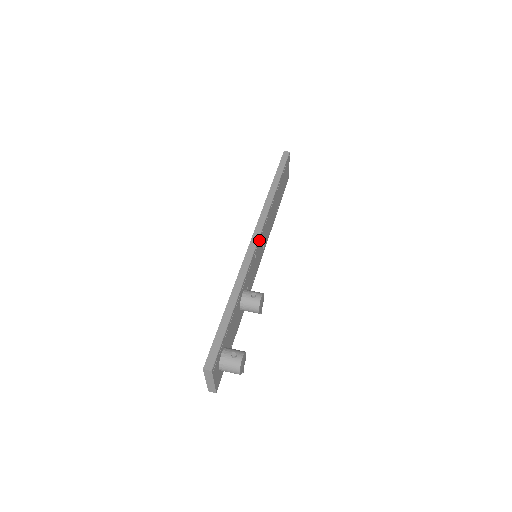
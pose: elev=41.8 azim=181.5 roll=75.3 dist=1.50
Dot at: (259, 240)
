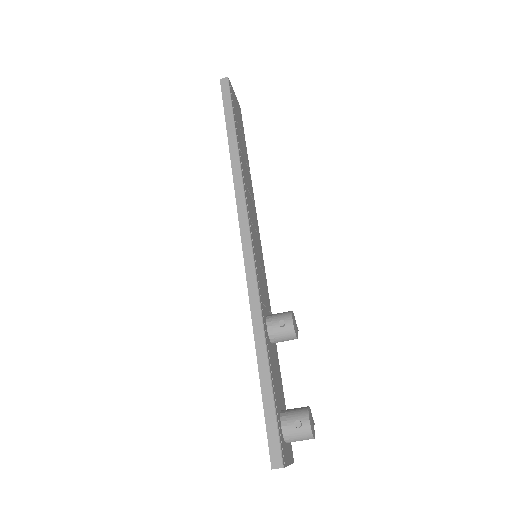
Dot at: (251, 238)
